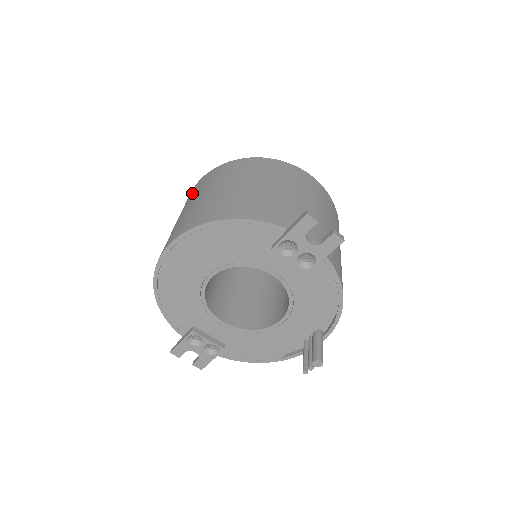
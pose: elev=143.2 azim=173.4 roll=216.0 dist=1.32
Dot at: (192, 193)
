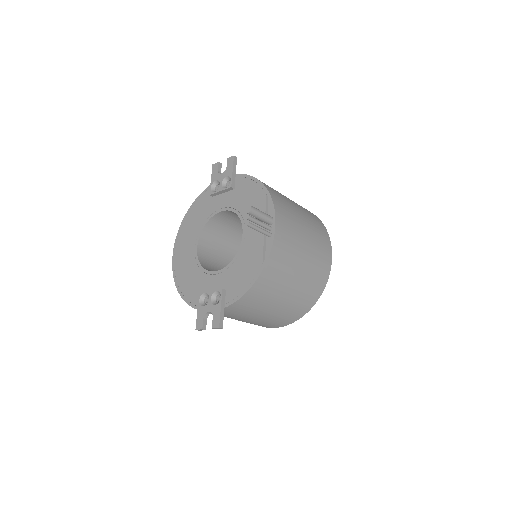
Dot at: occluded
